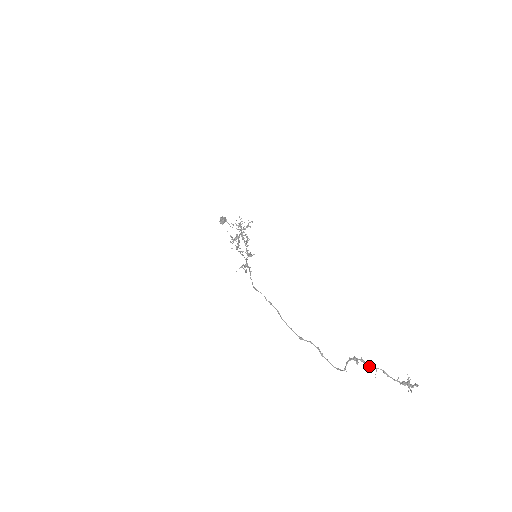
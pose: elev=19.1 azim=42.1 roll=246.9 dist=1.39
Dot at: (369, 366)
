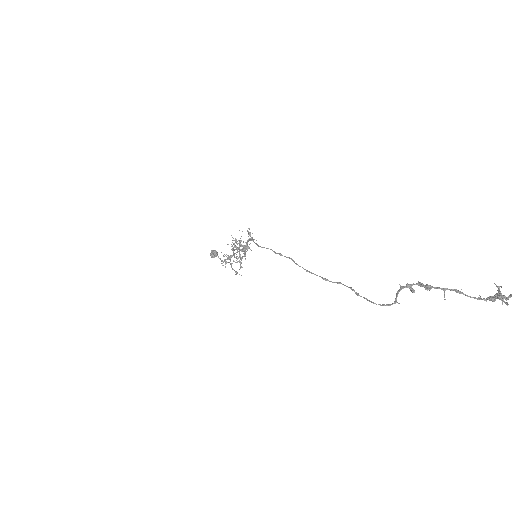
Dot at: (432, 287)
